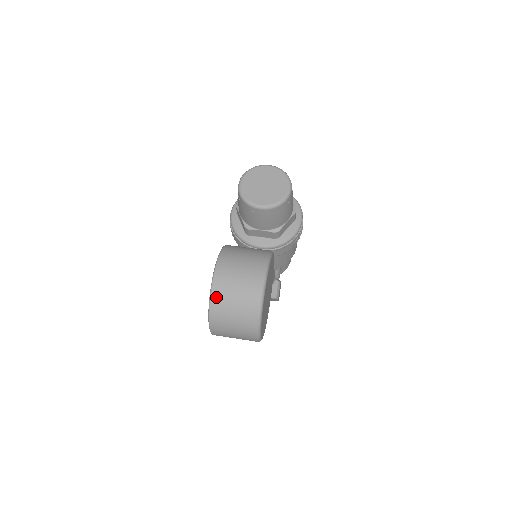
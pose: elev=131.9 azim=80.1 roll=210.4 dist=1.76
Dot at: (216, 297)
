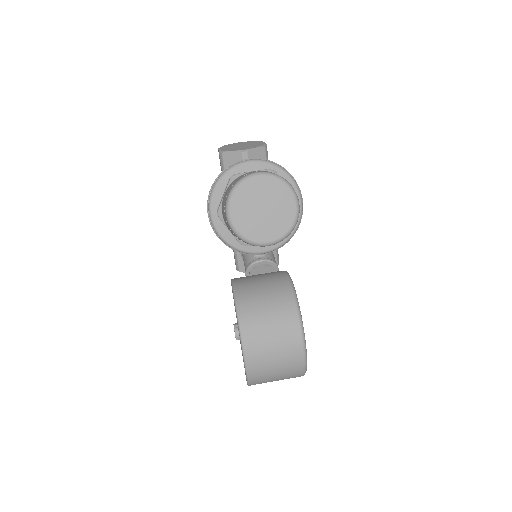
Dot at: (254, 373)
